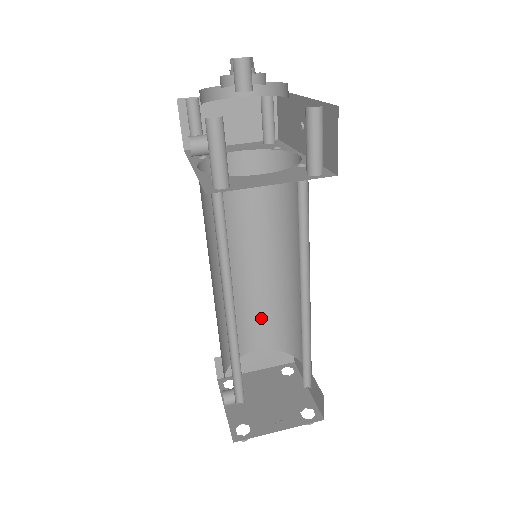
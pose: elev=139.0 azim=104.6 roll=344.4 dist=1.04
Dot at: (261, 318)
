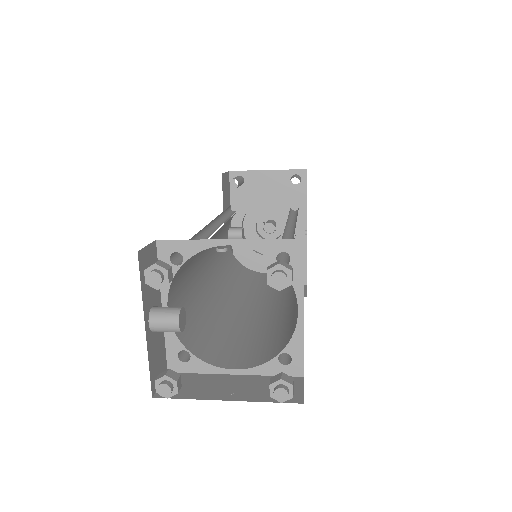
Dot at: (255, 341)
